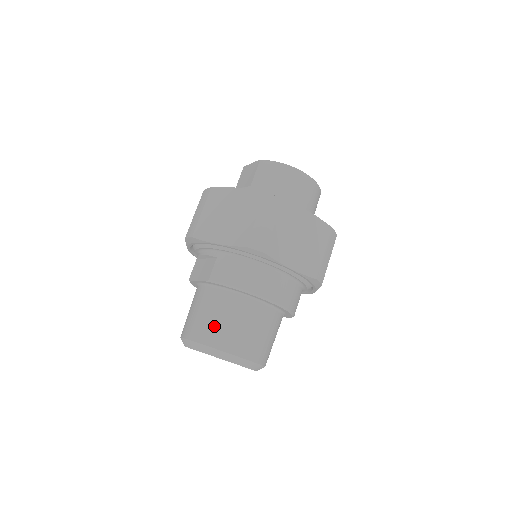
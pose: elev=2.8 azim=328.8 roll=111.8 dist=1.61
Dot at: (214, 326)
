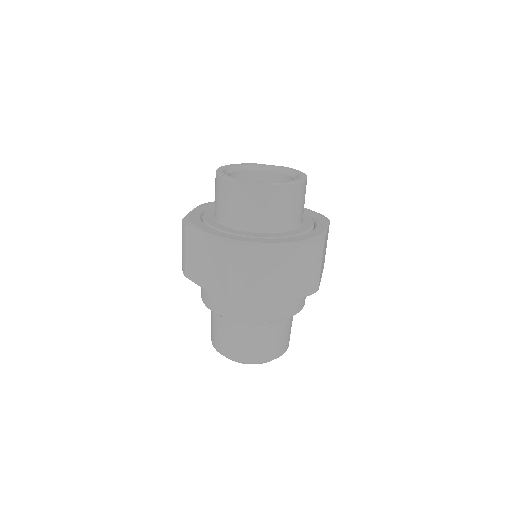
Dot at: (272, 347)
